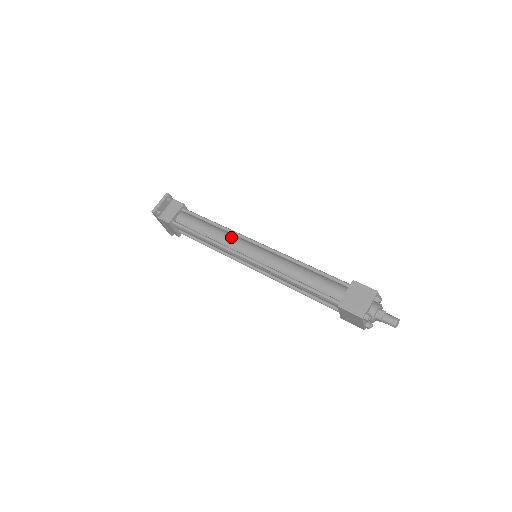
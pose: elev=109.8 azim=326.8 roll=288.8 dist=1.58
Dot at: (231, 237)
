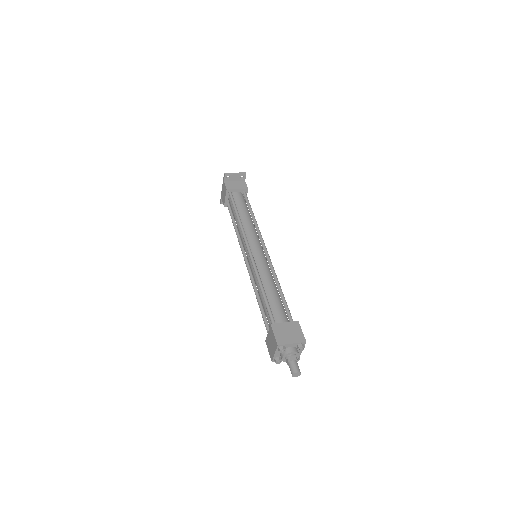
Dot at: (254, 231)
